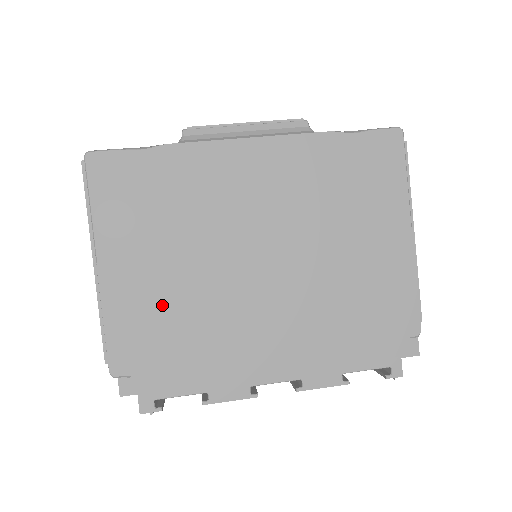
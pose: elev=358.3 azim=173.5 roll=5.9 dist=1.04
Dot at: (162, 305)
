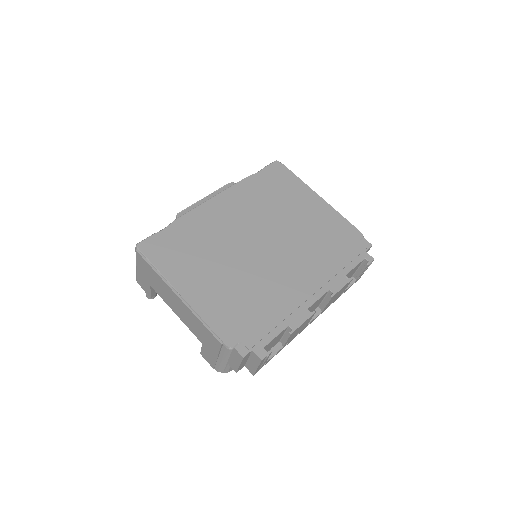
Dot at: (229, 294)
